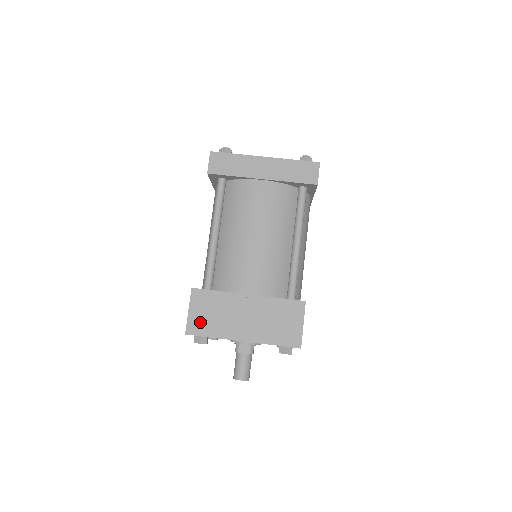
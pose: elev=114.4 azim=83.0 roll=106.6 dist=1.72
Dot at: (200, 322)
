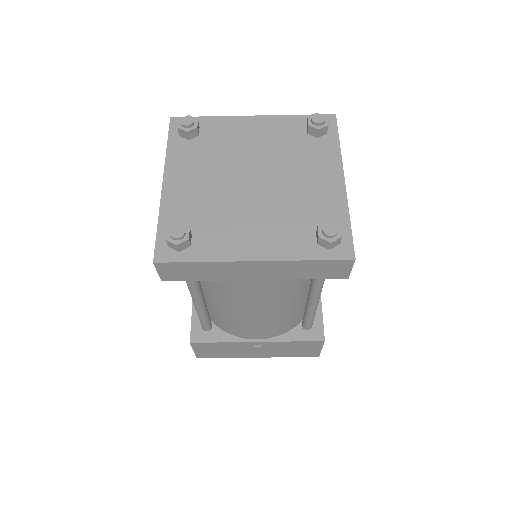
Dot at: (209, 354)
